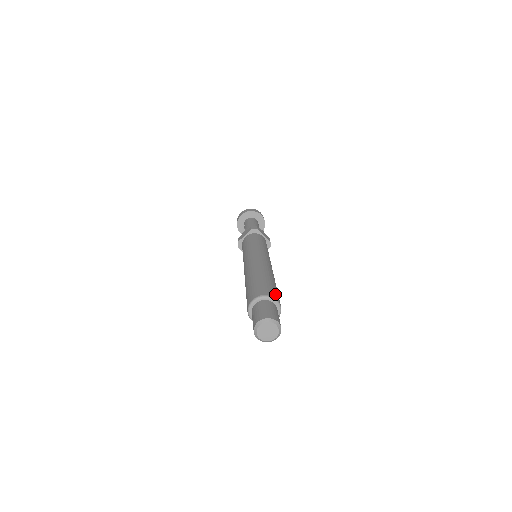
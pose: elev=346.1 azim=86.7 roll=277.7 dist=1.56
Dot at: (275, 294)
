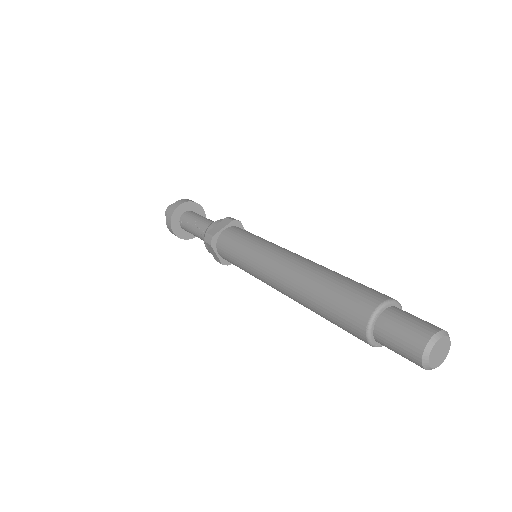
Dot at: occluded
